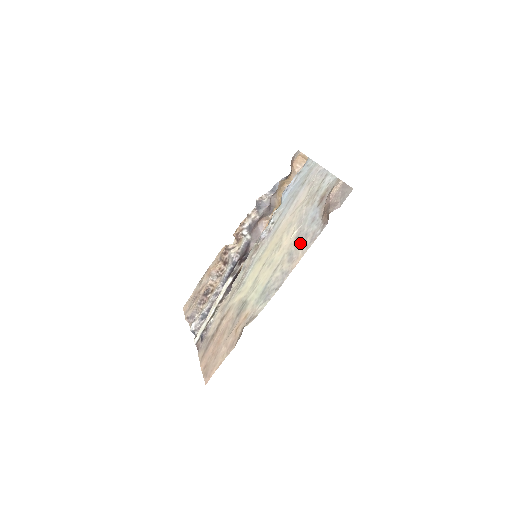
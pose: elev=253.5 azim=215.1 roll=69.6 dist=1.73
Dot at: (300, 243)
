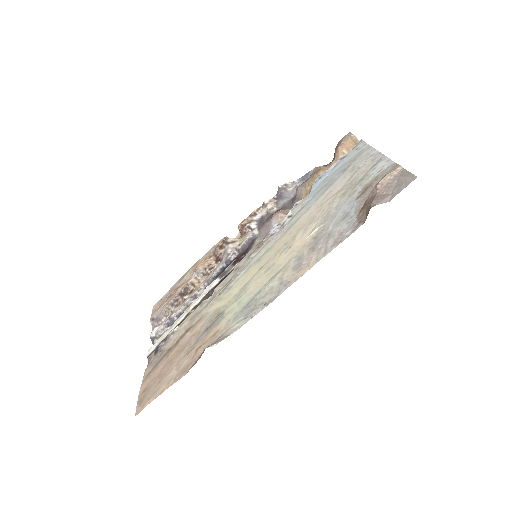
Dot at: (317, 245)
